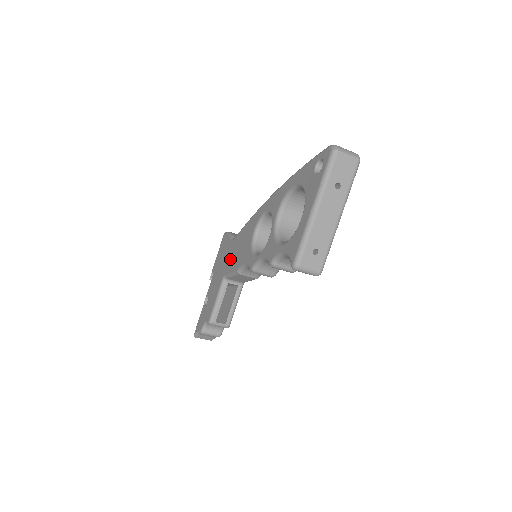
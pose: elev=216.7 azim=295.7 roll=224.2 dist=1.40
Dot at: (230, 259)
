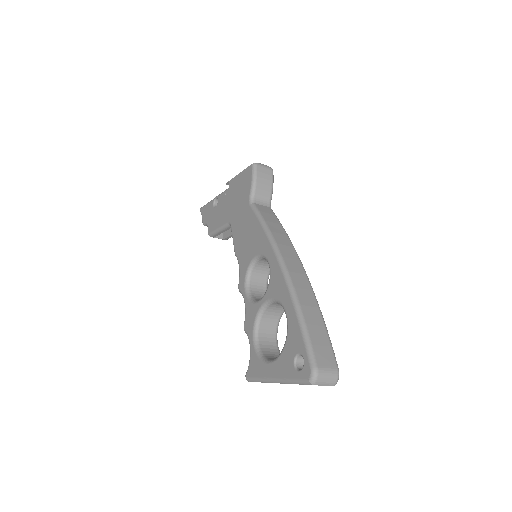
Dot at: (239, 221)
